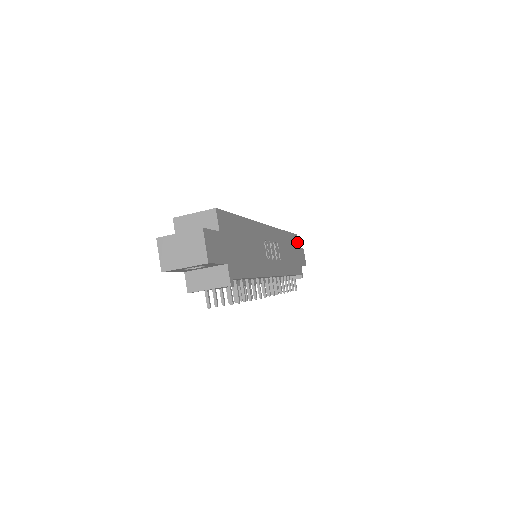
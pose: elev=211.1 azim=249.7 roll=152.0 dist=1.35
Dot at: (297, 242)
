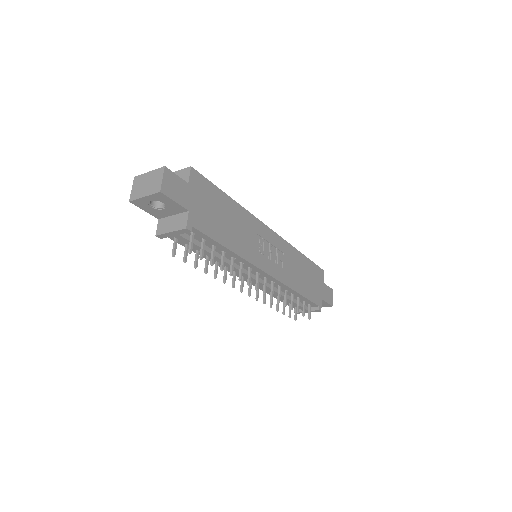
Dot at: (322, 277)
